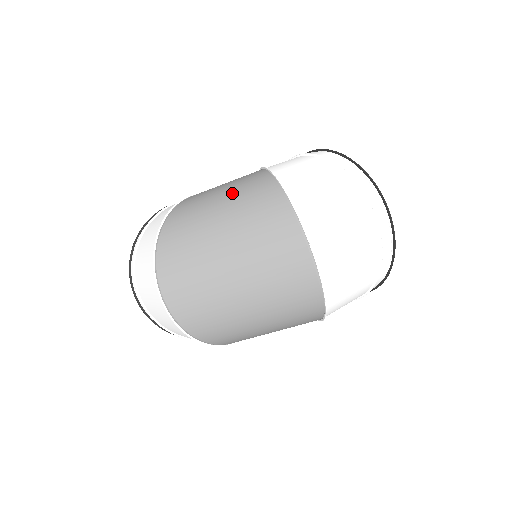
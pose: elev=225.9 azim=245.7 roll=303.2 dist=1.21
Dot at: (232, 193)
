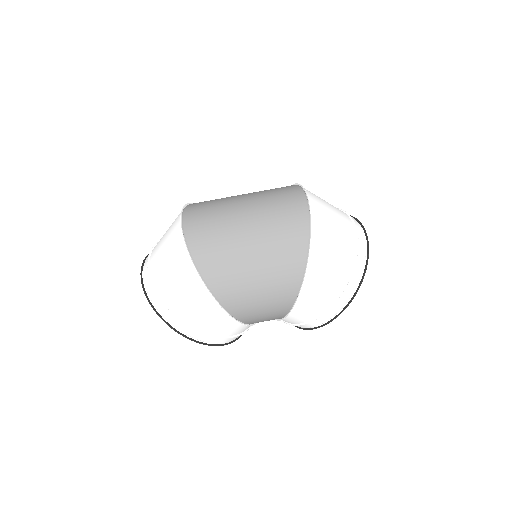
Dot at: occluded
